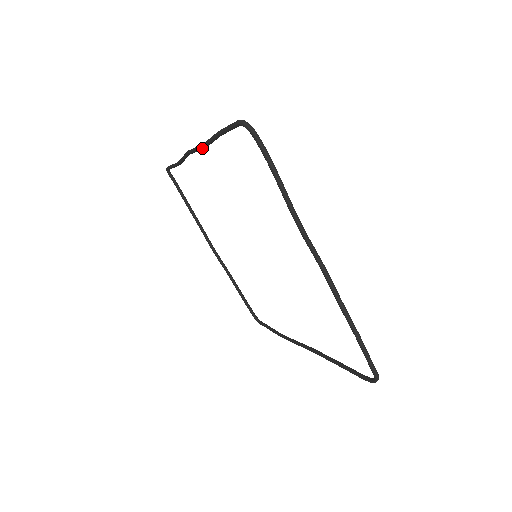
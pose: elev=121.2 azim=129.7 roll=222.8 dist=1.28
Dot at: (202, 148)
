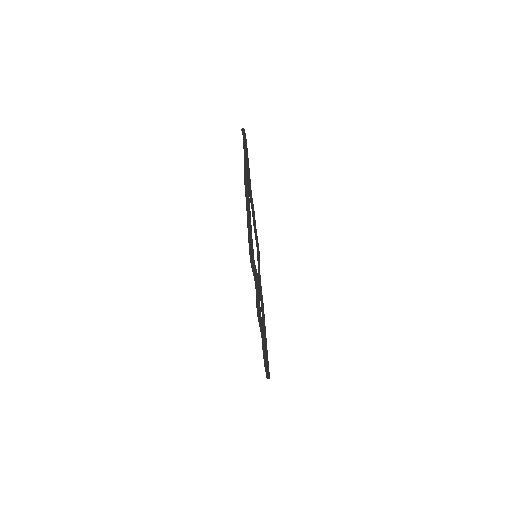
Dot at: (246, 199)
